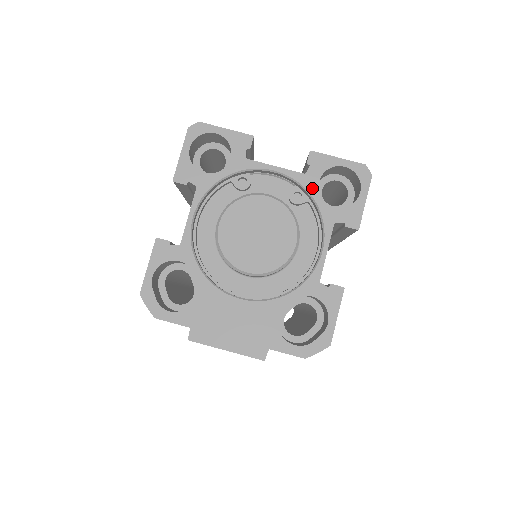
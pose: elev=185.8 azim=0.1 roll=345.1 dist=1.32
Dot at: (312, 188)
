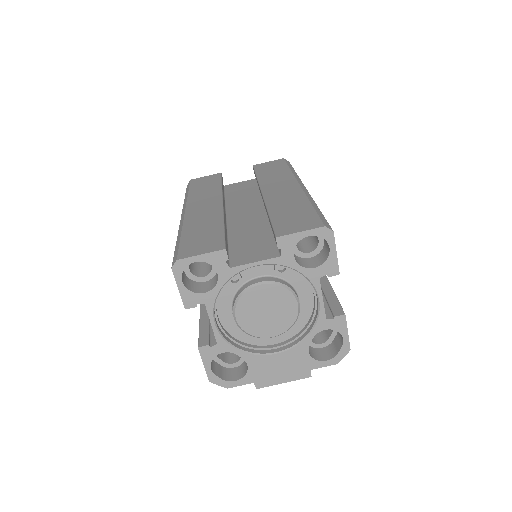
Dot at: (291, 264)
